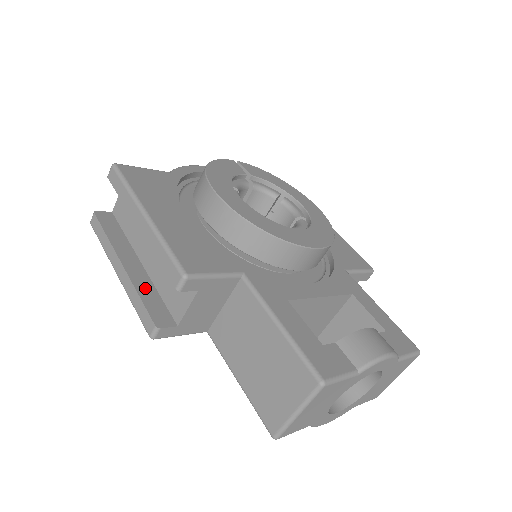
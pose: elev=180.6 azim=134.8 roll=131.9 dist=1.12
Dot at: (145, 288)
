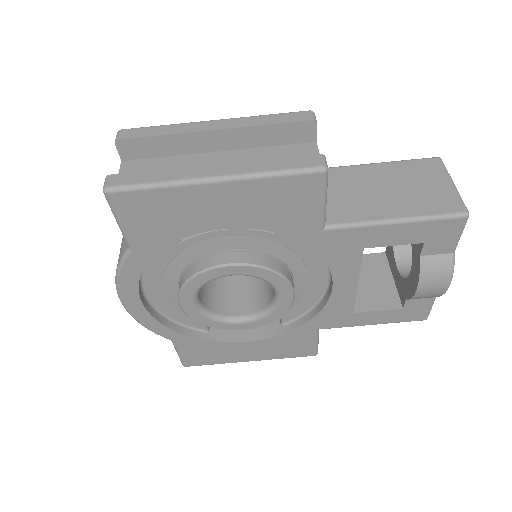
Dot at: occluded
